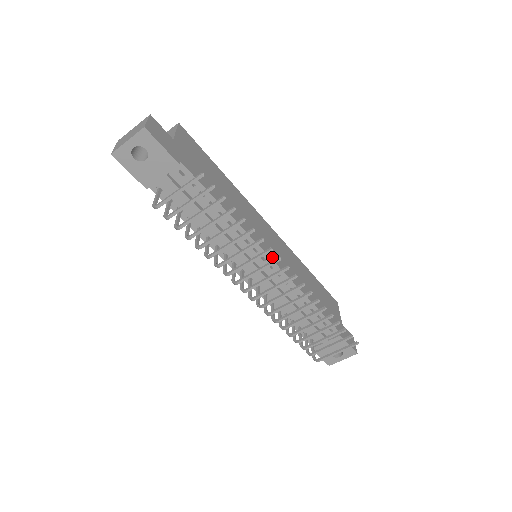
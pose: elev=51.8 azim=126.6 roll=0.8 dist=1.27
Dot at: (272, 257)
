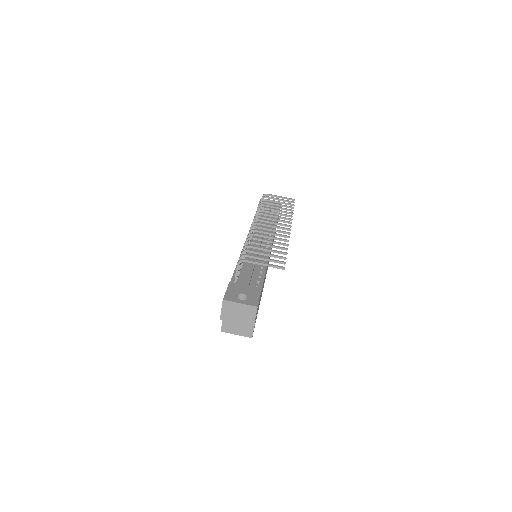
Dot at: occluded
